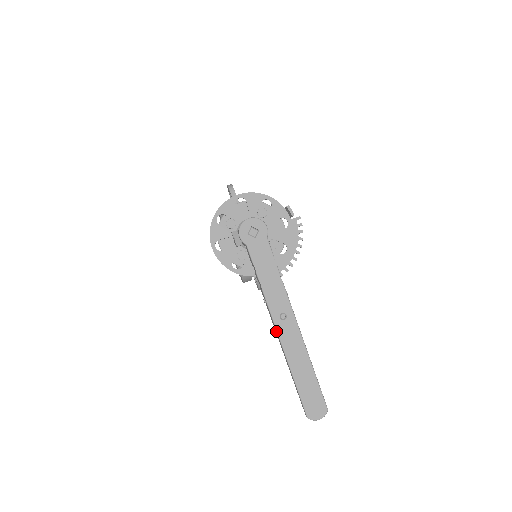
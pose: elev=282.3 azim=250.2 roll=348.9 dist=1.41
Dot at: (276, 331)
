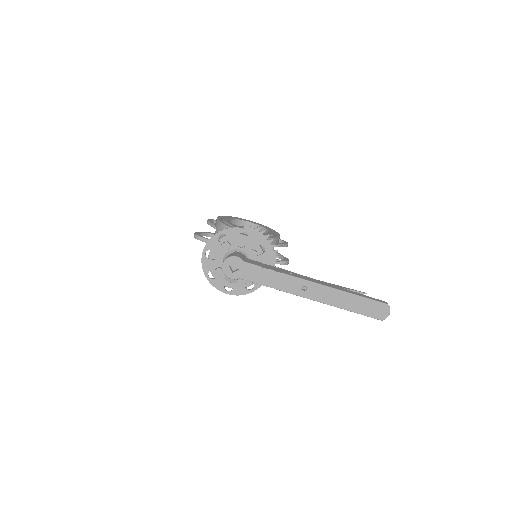
Dot at: occluded
